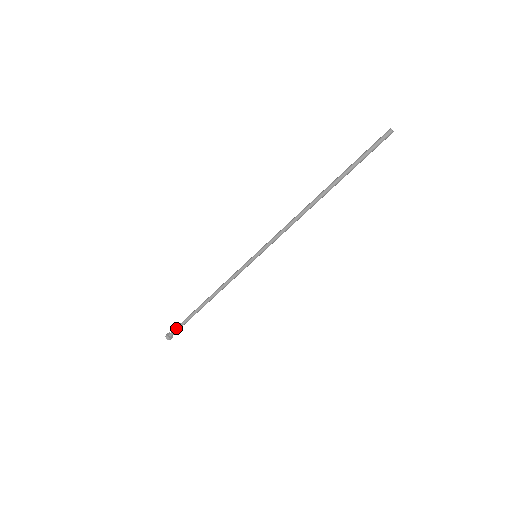
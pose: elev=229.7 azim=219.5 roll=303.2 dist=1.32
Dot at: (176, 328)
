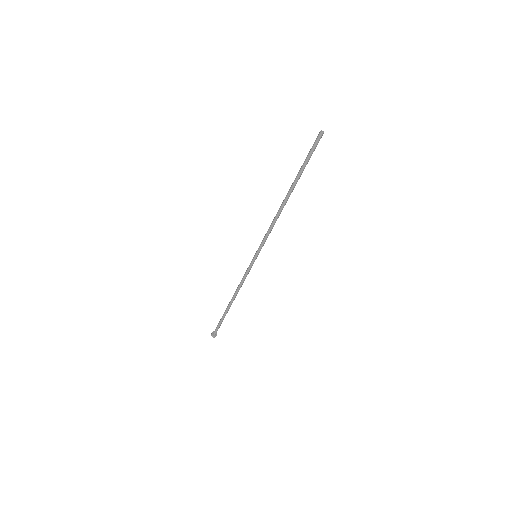
Dot at: (217, 327)
